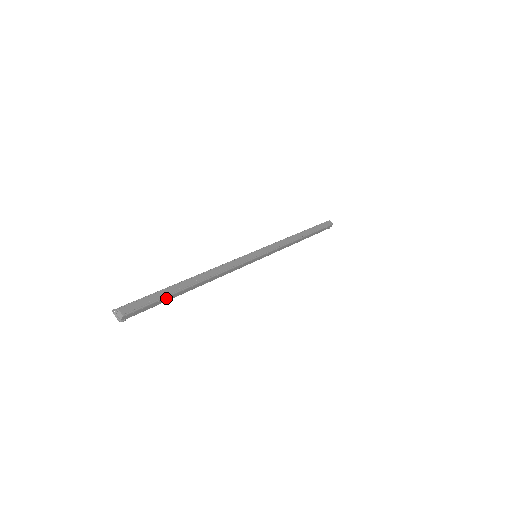
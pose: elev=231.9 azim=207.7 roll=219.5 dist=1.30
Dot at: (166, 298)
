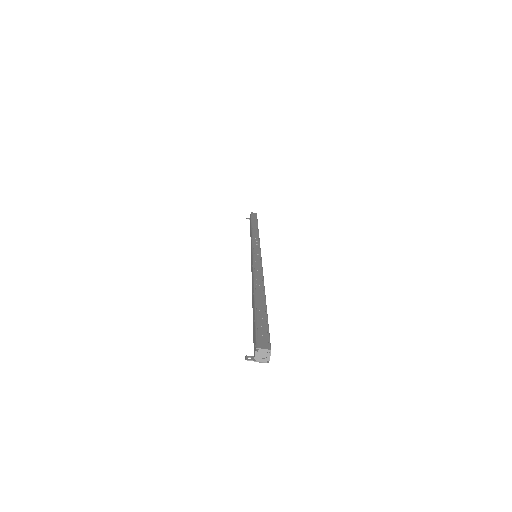
Dot at: (267, 318)
